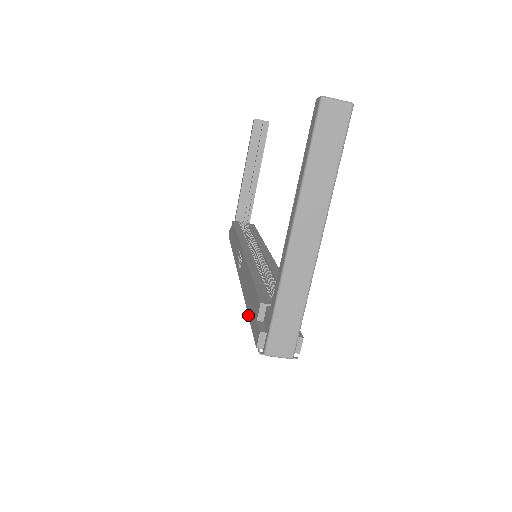
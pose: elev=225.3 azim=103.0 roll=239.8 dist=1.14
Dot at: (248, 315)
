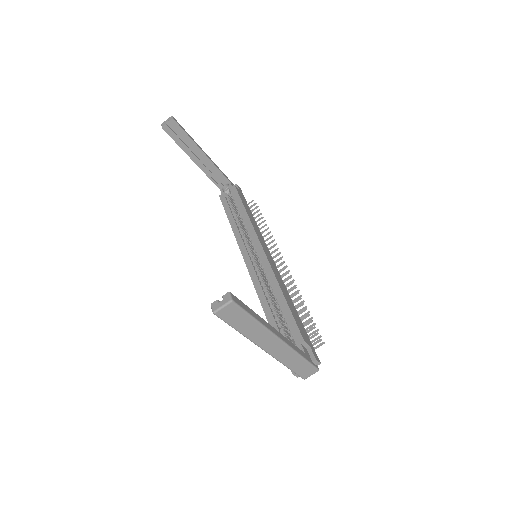
Dot at: occluded
